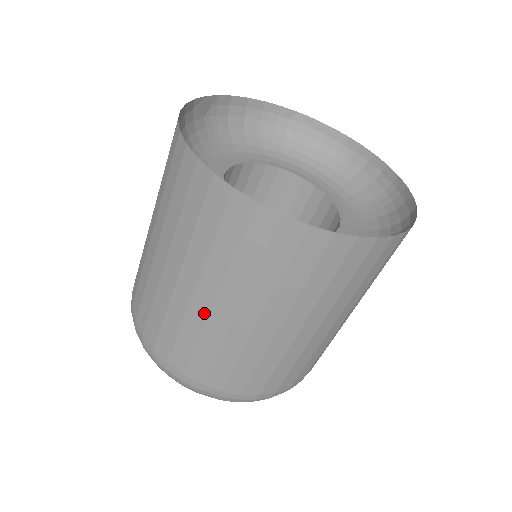
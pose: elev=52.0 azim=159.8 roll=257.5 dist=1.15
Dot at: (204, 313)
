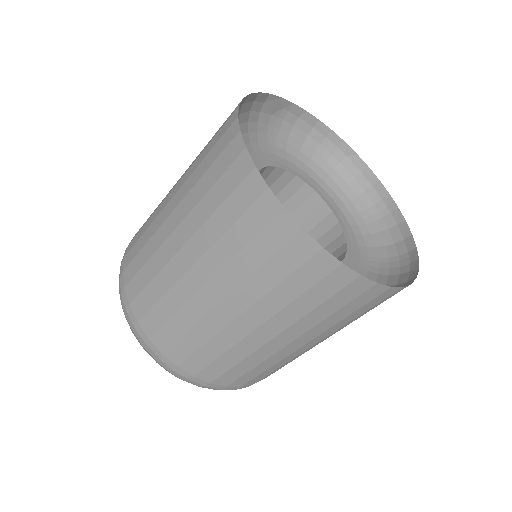
Dot at: (180, 271)
